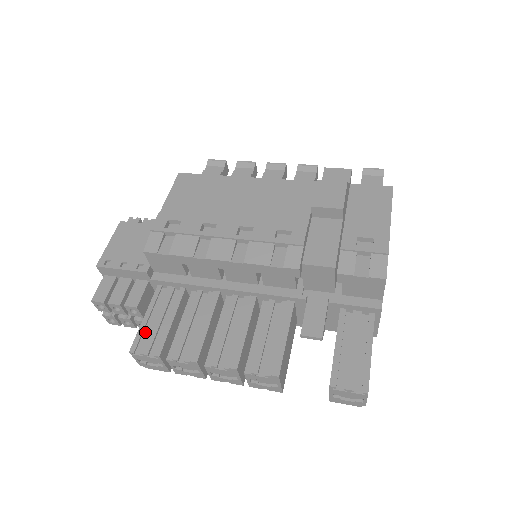
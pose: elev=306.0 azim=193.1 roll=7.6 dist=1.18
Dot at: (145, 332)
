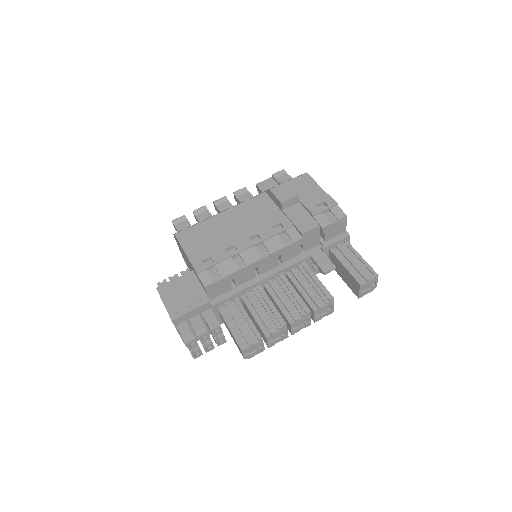
Dot at: (237, 335)
